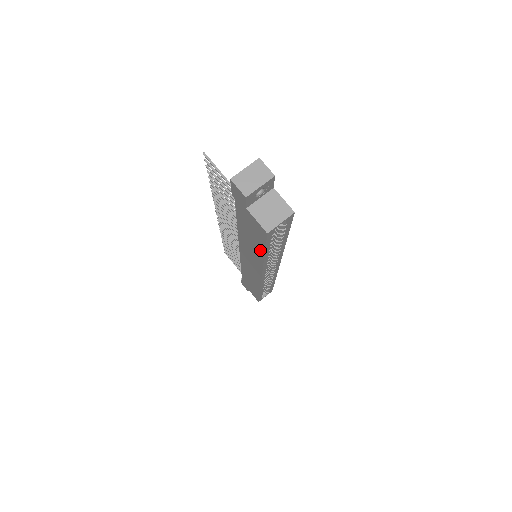
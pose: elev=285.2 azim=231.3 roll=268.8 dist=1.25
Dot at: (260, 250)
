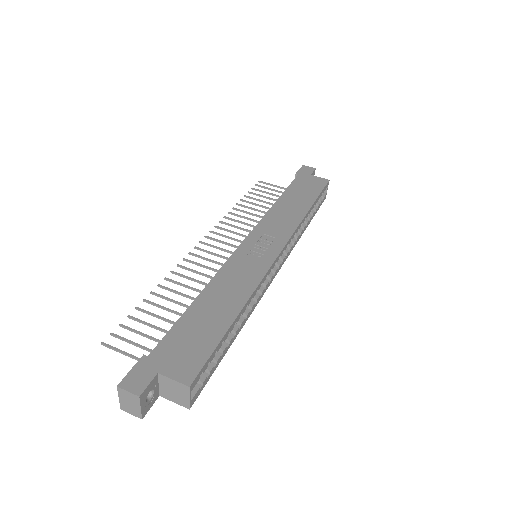
Dot at: occluded
